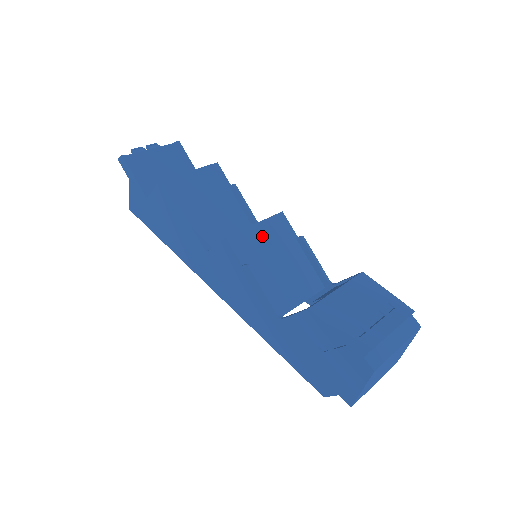
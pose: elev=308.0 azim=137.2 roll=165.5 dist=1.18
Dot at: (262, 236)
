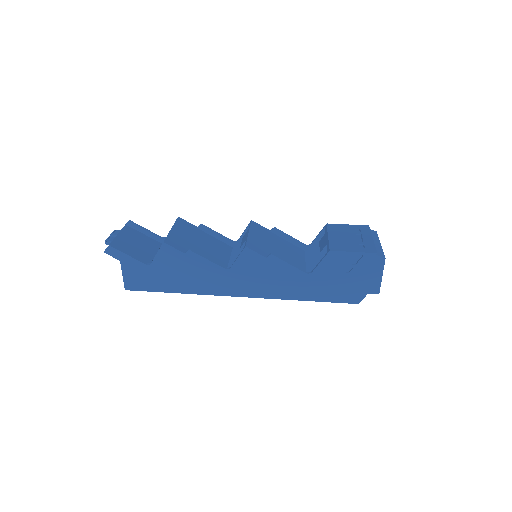
Dot at: (258, 238)
